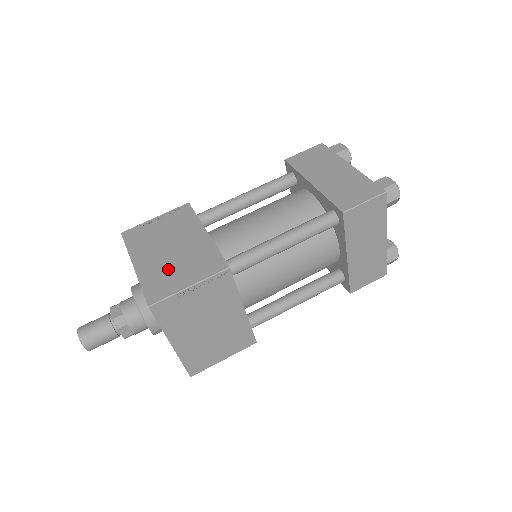
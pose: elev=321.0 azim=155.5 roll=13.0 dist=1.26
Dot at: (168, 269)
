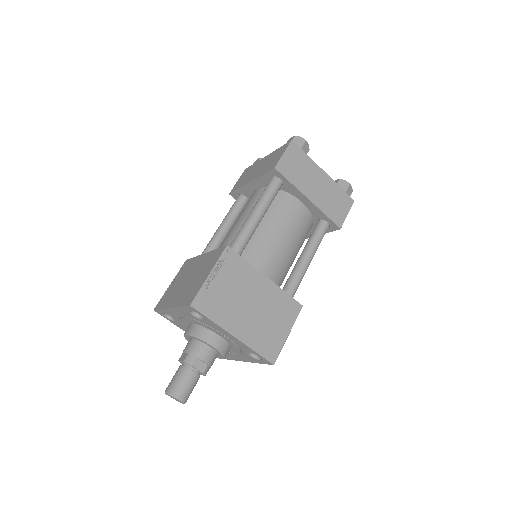
Dot at: (192, 285)
